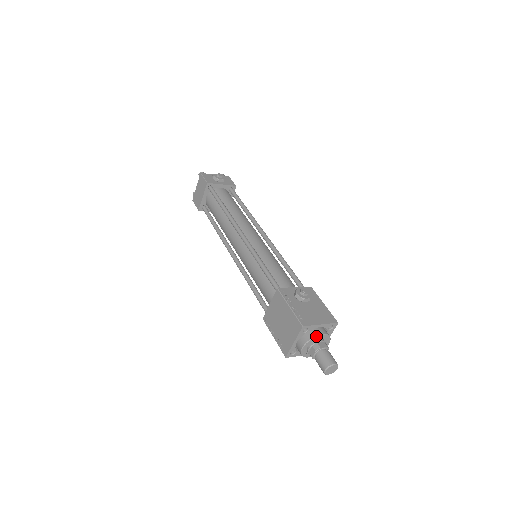
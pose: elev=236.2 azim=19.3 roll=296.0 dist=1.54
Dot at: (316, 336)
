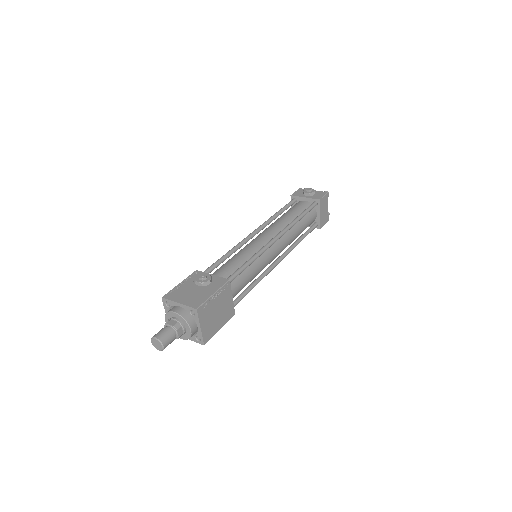
Dot at: (169, 311)
